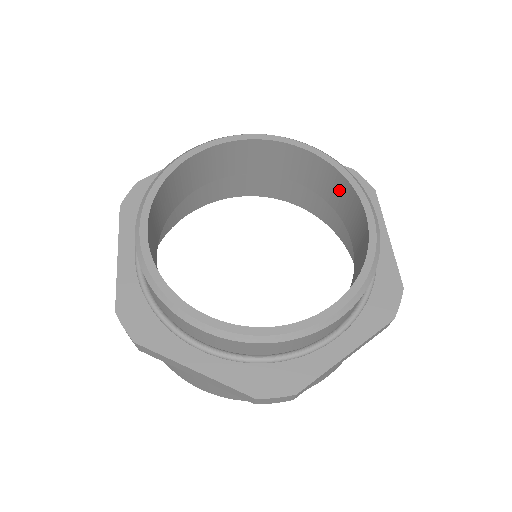
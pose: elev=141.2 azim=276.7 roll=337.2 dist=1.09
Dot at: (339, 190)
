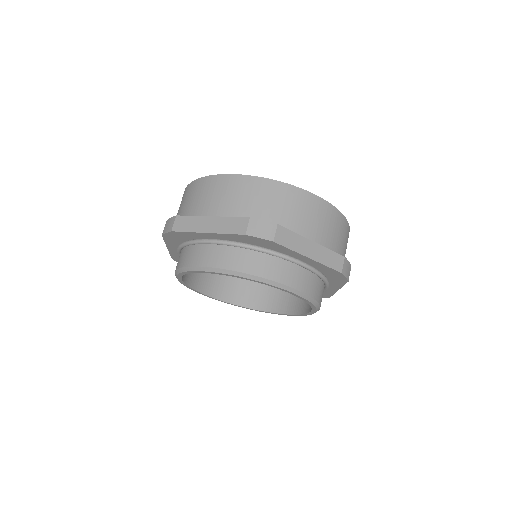
Dot at: occluded
